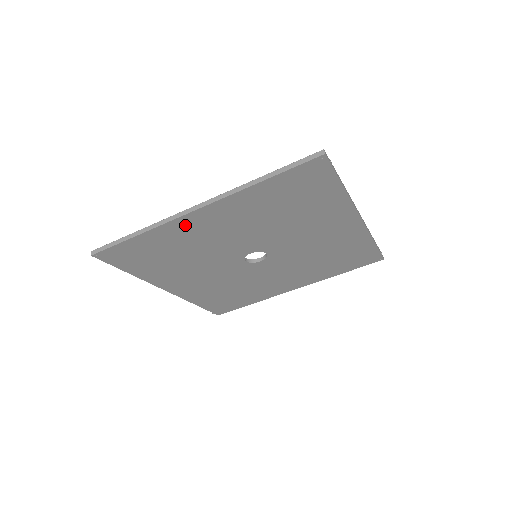
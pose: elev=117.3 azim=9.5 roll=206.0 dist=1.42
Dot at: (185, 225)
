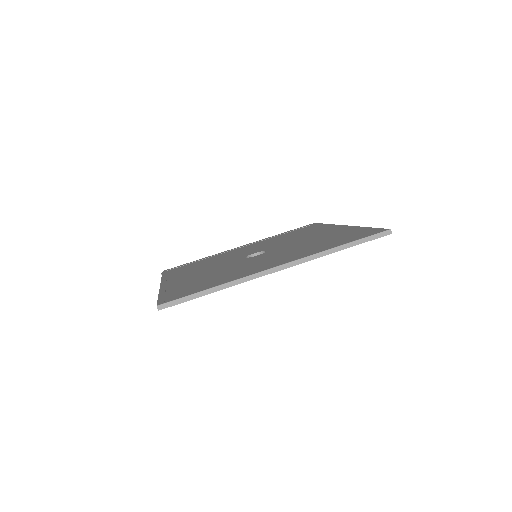
Dot at: occluded
